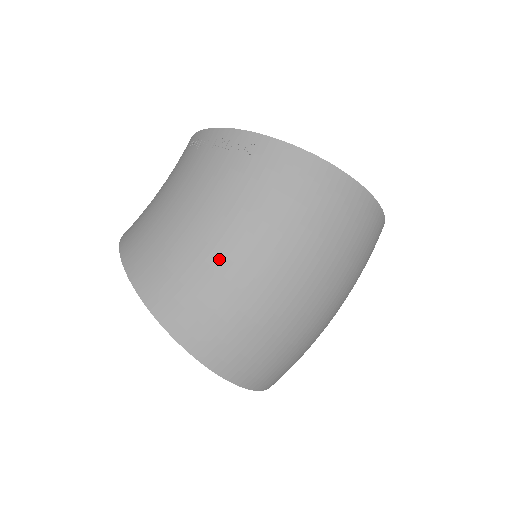
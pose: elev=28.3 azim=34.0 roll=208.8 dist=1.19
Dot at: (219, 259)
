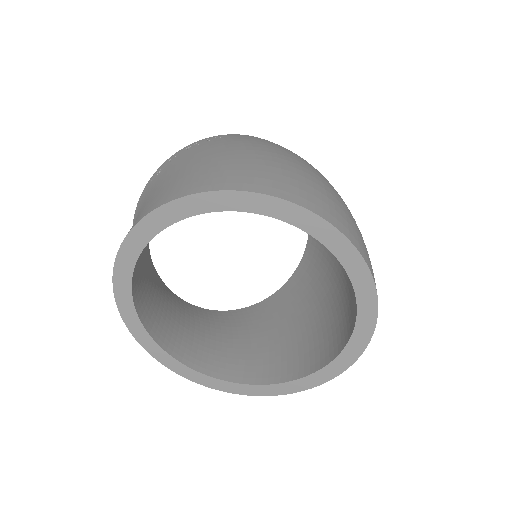
Dot at: (258, 156)
